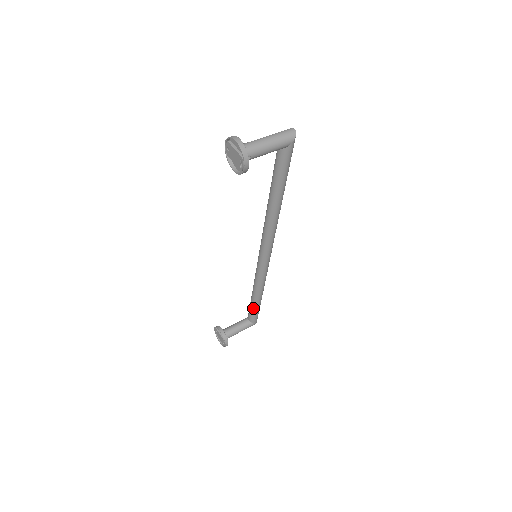
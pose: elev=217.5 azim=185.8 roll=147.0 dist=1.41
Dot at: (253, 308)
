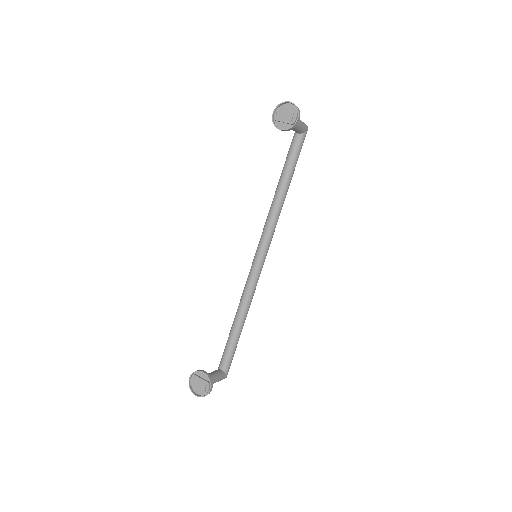
Dot at: (232, 344)
